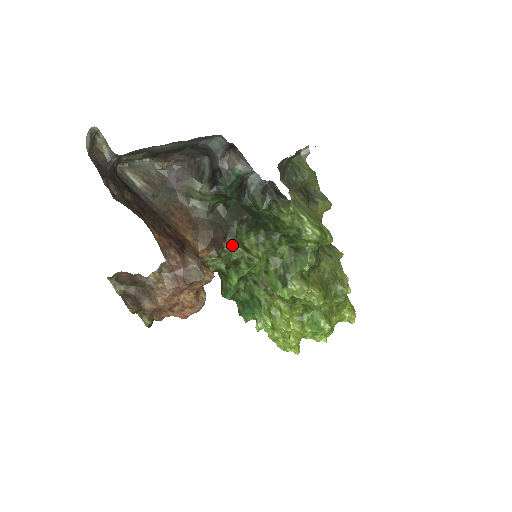
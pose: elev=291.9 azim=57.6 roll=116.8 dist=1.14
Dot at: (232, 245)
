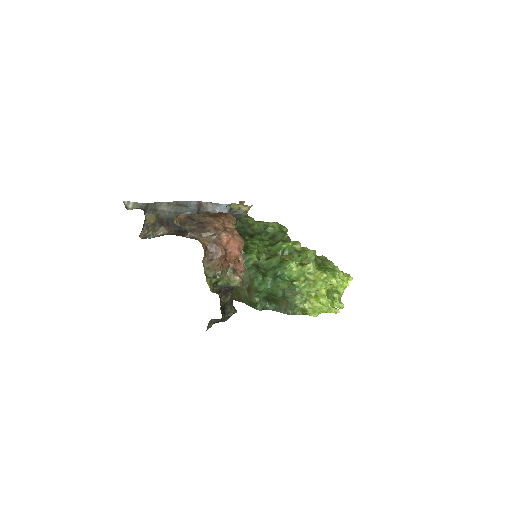
Dot at: occluded
